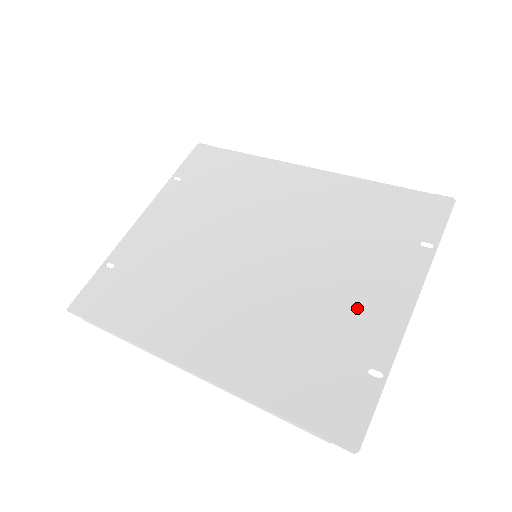
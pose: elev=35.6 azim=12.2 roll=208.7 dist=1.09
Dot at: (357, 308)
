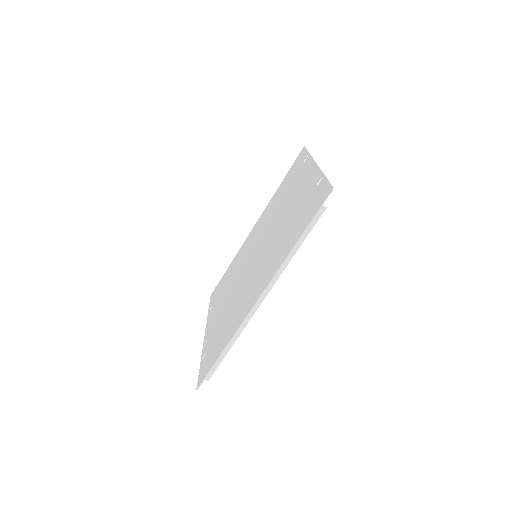
Dot at: (299, 194)
